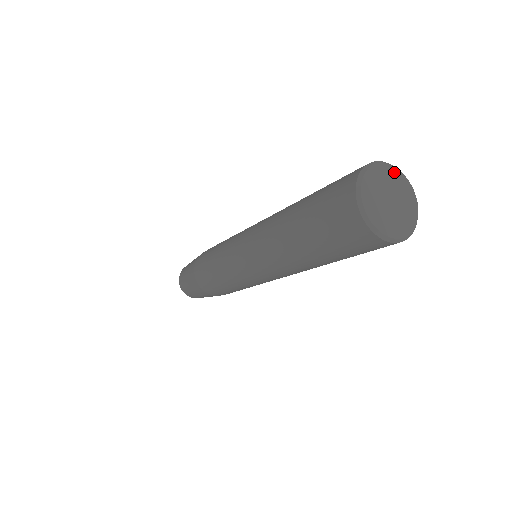
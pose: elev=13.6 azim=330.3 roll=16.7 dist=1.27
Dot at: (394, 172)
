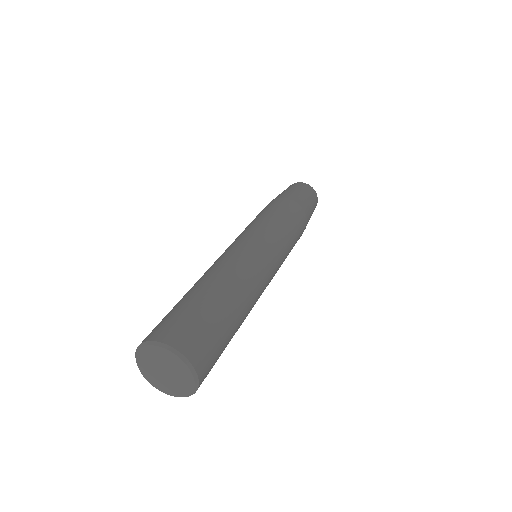
Dot at: (146, 351)
